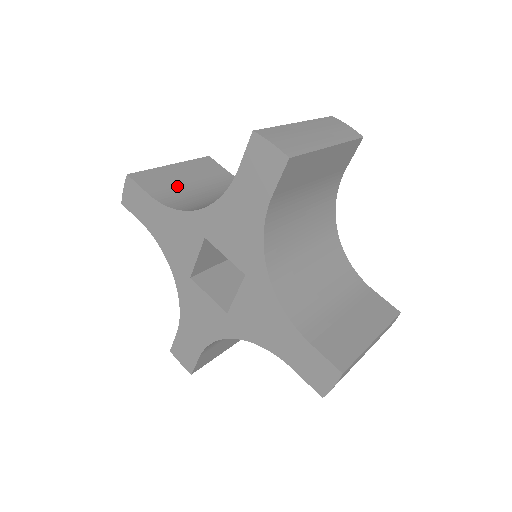
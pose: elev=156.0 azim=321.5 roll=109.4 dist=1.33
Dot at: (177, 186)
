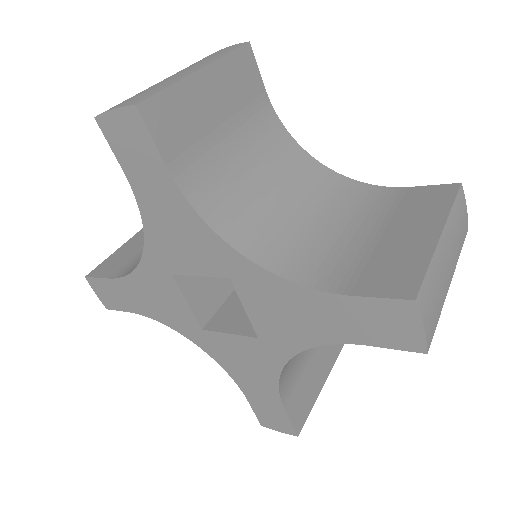
Dot at: (204, 137)
